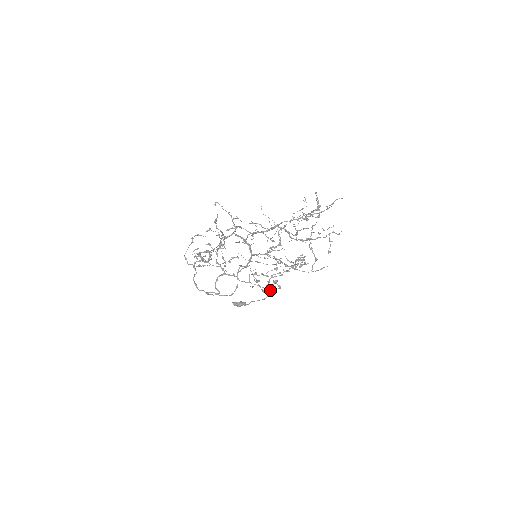
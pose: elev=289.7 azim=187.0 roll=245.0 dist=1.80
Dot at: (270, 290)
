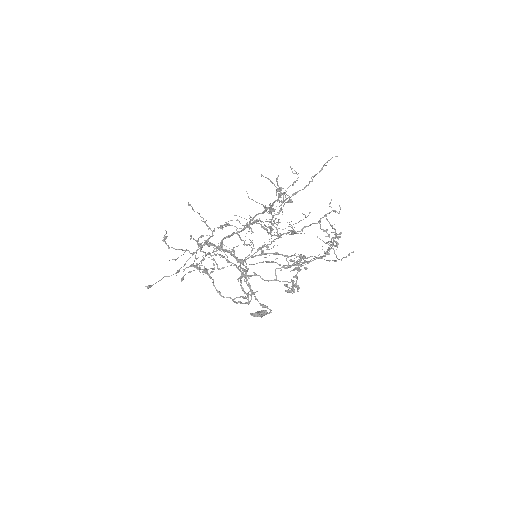
Dot at: (297, 288)
